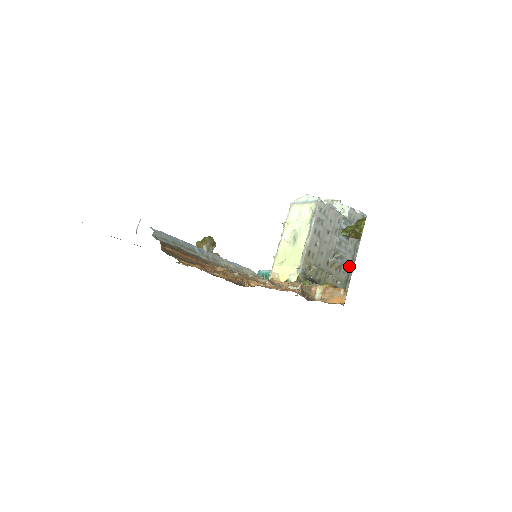
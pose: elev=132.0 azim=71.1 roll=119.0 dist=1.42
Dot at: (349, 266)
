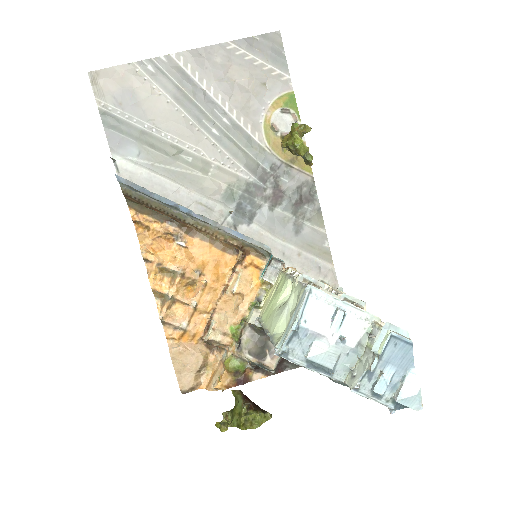
Dot at: occluded
